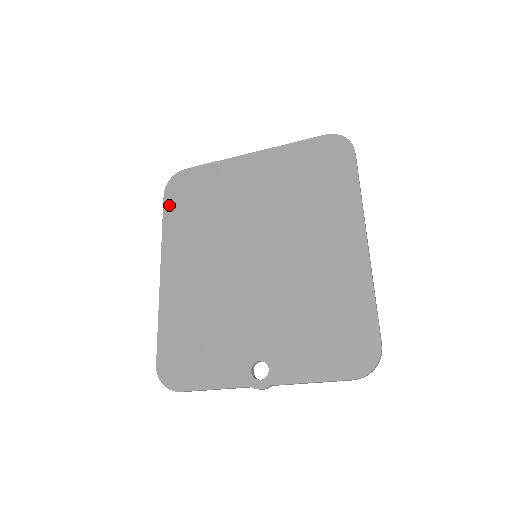
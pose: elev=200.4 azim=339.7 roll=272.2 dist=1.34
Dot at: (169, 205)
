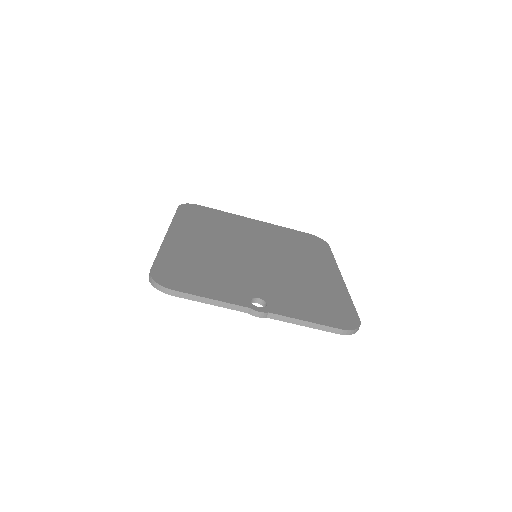
Dot at: (183, 211)
